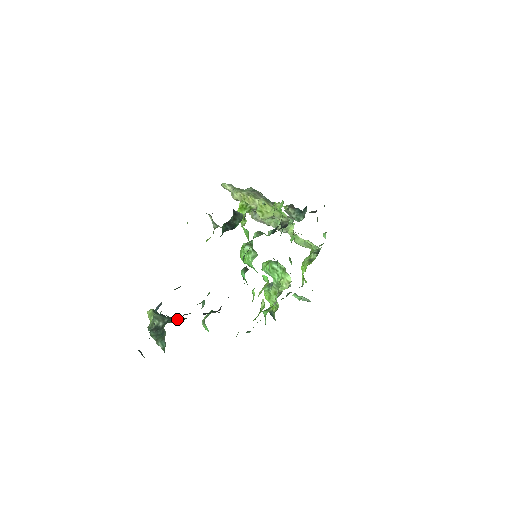
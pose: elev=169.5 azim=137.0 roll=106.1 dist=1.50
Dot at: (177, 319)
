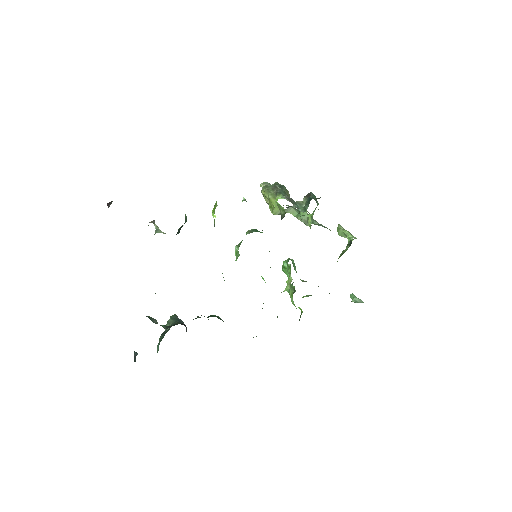
Dot at: occluded
